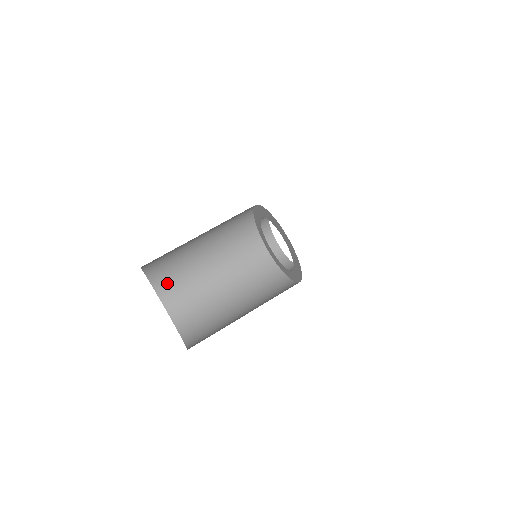
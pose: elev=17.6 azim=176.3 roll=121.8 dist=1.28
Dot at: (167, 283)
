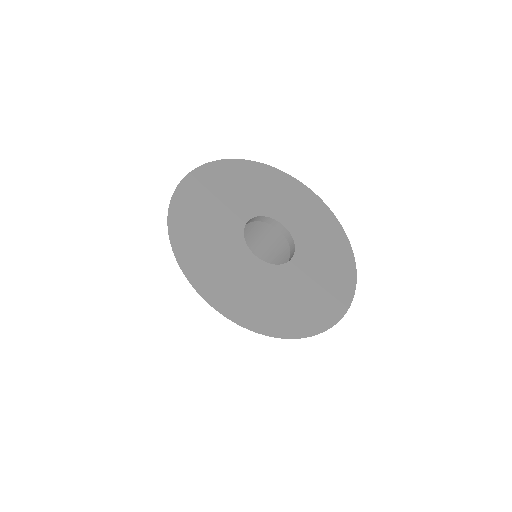
Dot at: occluded
